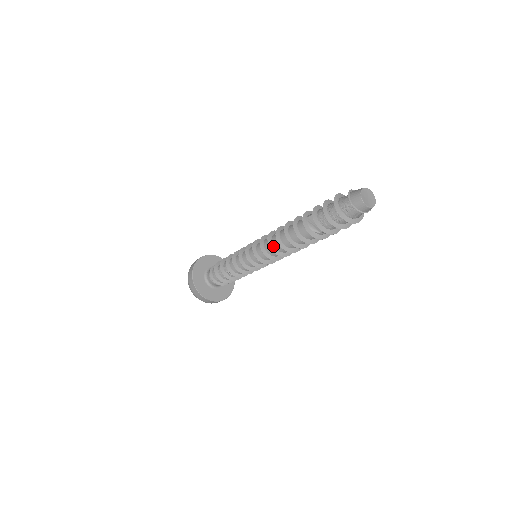
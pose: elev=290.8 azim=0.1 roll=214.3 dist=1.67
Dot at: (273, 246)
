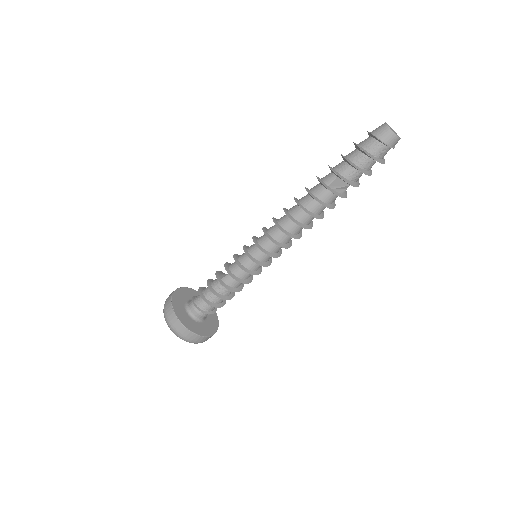
Dot at: (294, 235)
